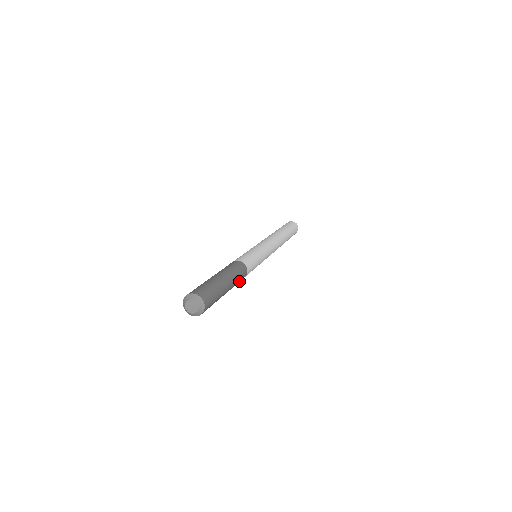
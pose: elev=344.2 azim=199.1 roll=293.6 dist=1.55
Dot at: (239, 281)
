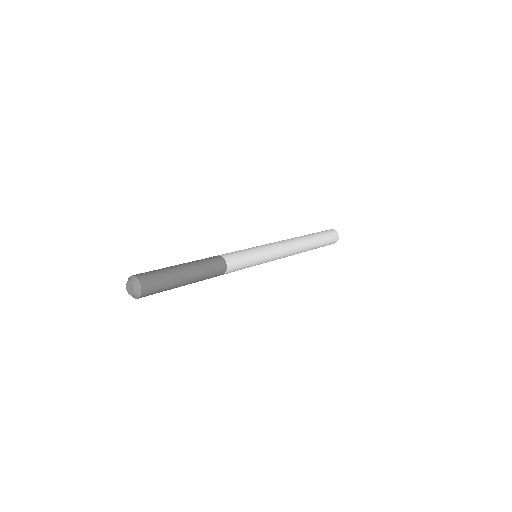
Dot at: (213, 273)
